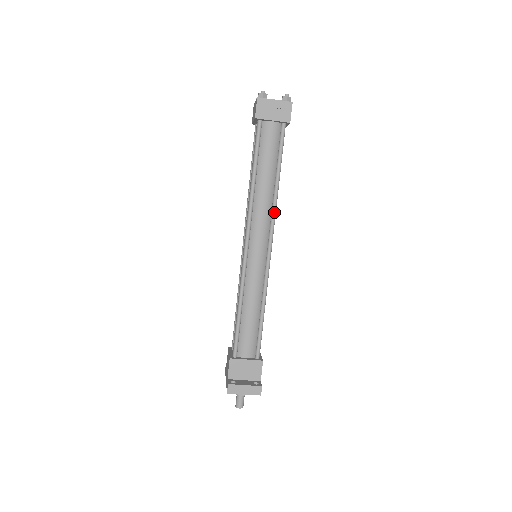
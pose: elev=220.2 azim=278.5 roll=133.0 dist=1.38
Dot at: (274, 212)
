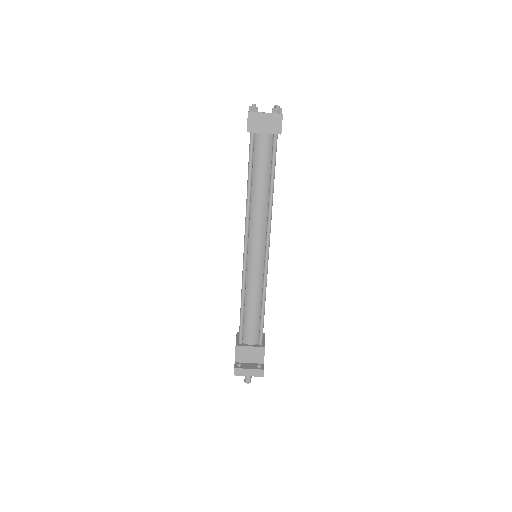
Dot at: (270, 219)
